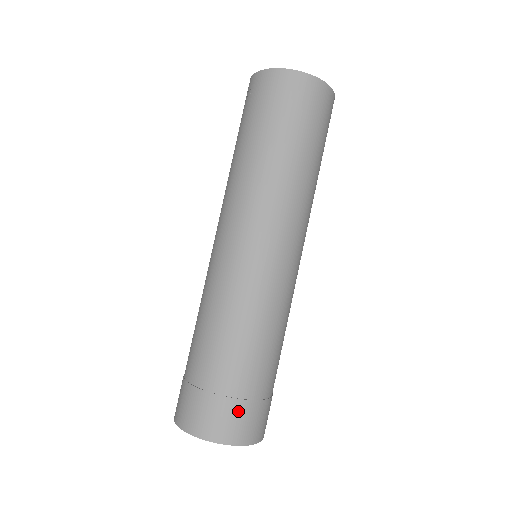
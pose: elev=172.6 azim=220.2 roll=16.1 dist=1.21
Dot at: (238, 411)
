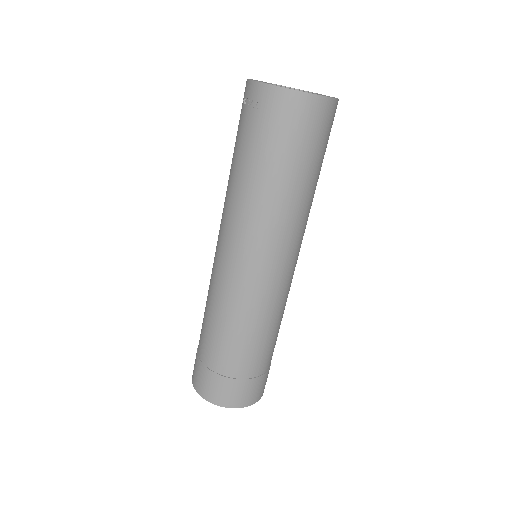
Dot at: (257, 384)
